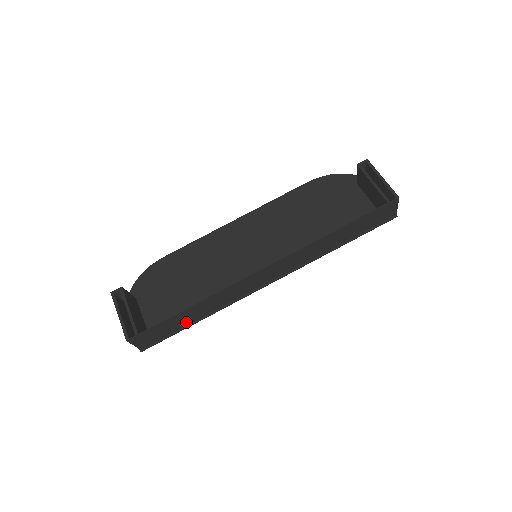
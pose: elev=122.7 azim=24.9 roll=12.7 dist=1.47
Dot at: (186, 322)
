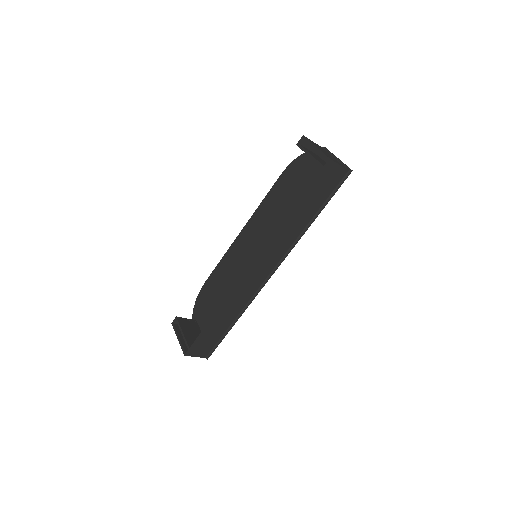
Dot at: (223, 328)
